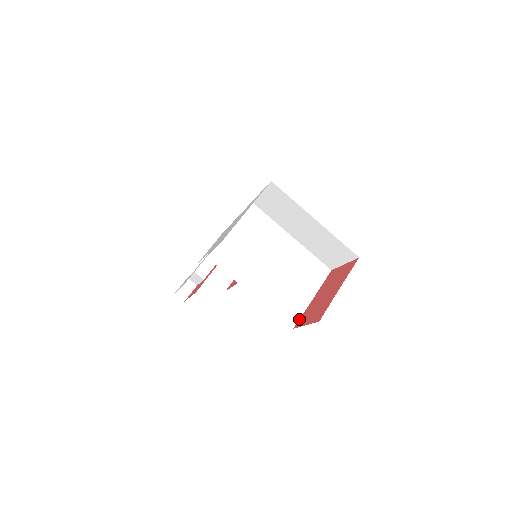
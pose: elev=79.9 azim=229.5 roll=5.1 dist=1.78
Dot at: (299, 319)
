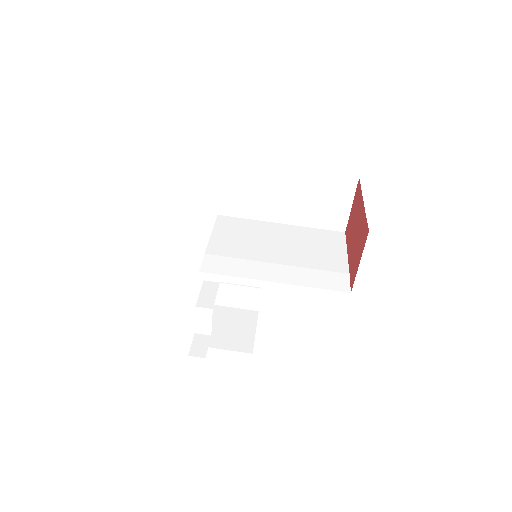
Dot at: (349, 282)
